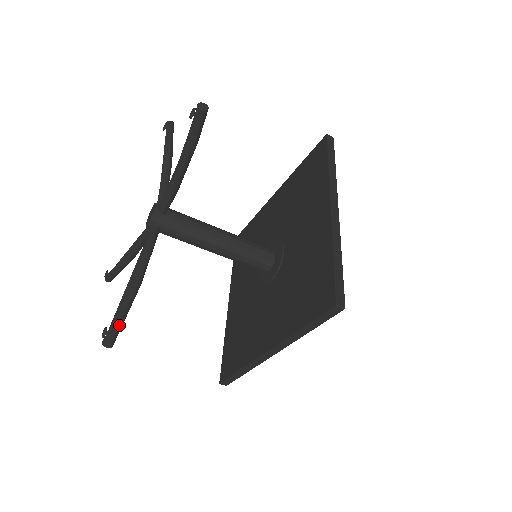
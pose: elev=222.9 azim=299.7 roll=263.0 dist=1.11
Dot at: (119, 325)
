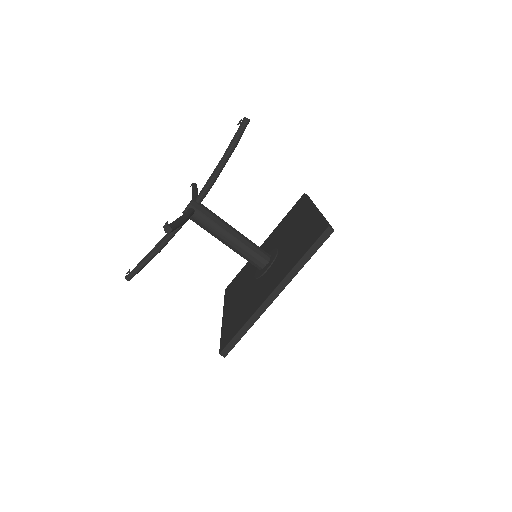
Dot at: (176, 225)
